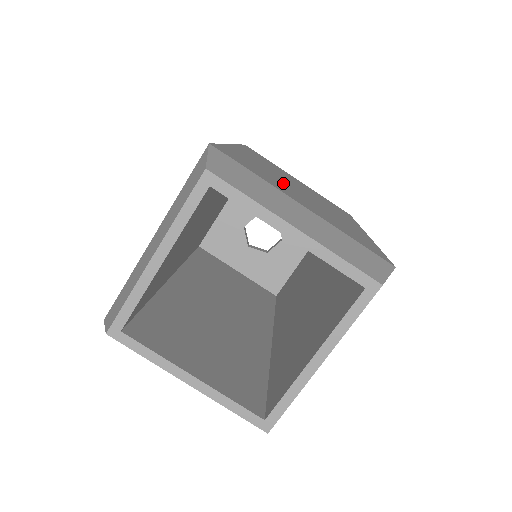
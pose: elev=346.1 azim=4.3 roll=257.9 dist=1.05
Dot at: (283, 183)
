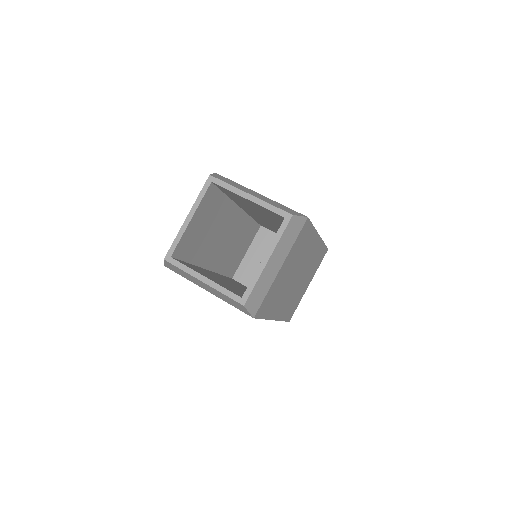
Dot at: occluded
